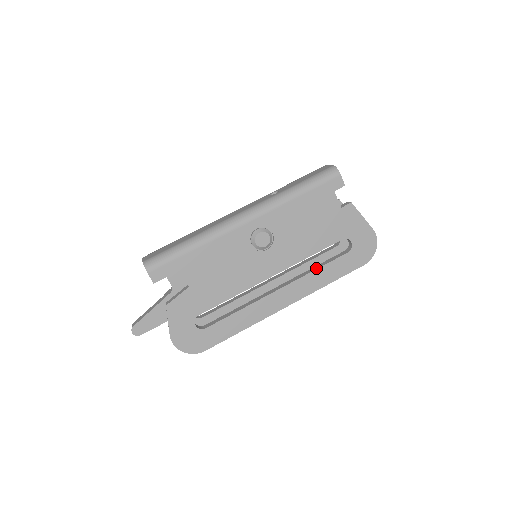
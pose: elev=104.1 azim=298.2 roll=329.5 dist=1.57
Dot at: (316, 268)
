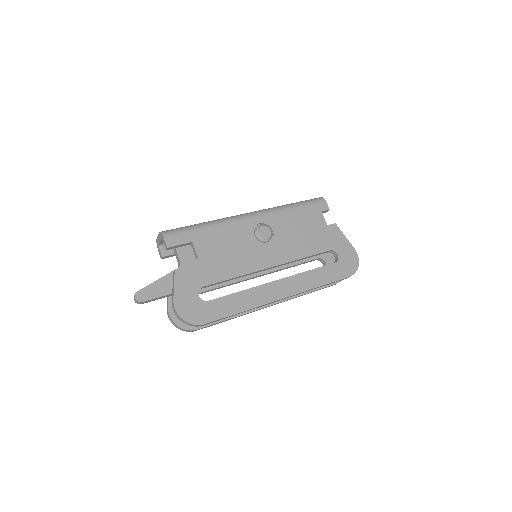
Dot at: (309, 270)
